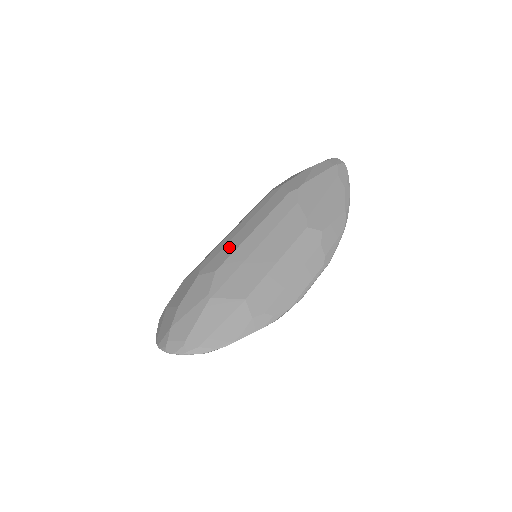
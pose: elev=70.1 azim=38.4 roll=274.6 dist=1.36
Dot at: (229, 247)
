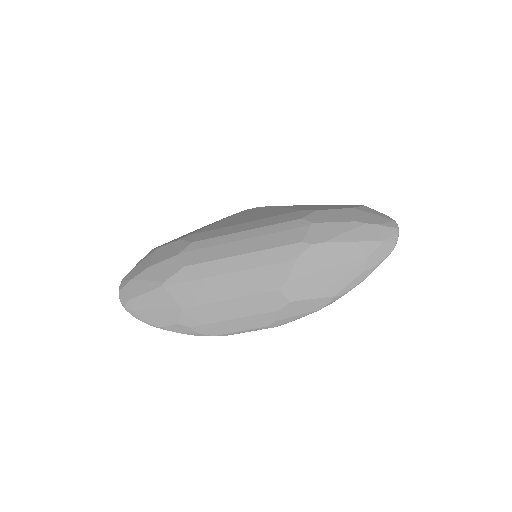
Dot at: (214, 251)
